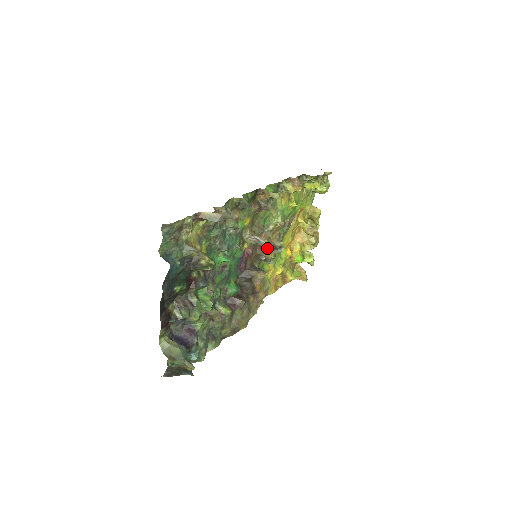
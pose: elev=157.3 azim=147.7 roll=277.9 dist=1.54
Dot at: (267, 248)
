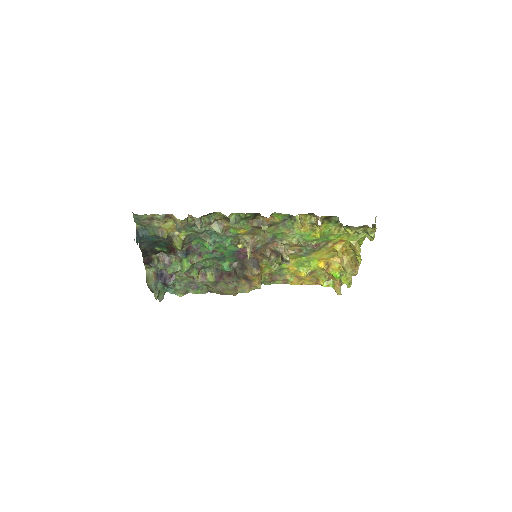
Dot at: occluded
